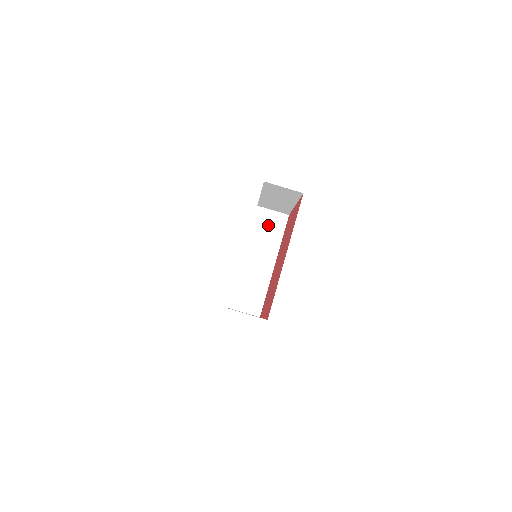
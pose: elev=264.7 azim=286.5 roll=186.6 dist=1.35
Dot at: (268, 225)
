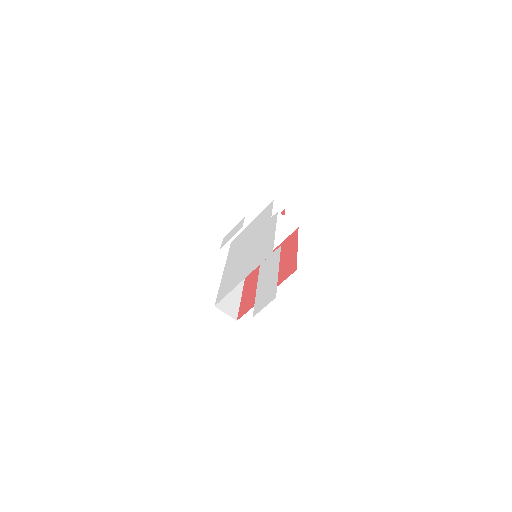
Dot at: (279, 227)
